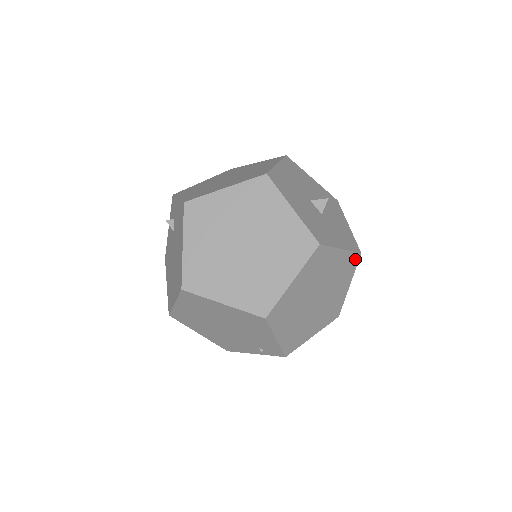
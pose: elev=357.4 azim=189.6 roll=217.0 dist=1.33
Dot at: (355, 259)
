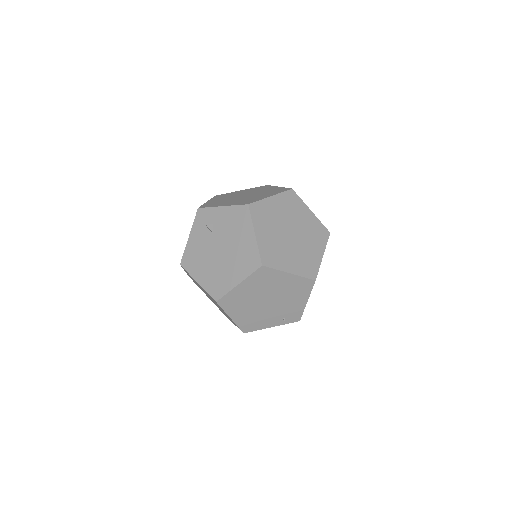
Dot at: occluded
